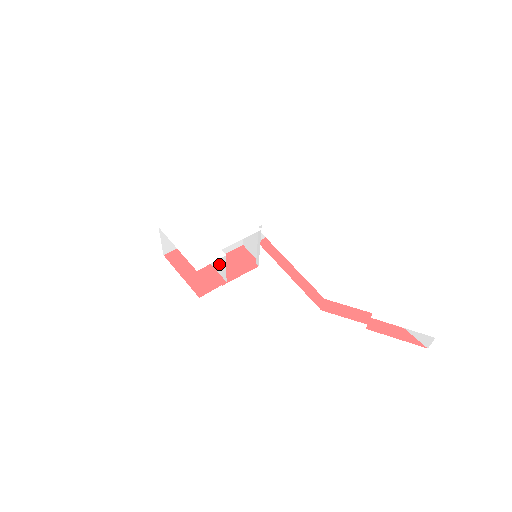
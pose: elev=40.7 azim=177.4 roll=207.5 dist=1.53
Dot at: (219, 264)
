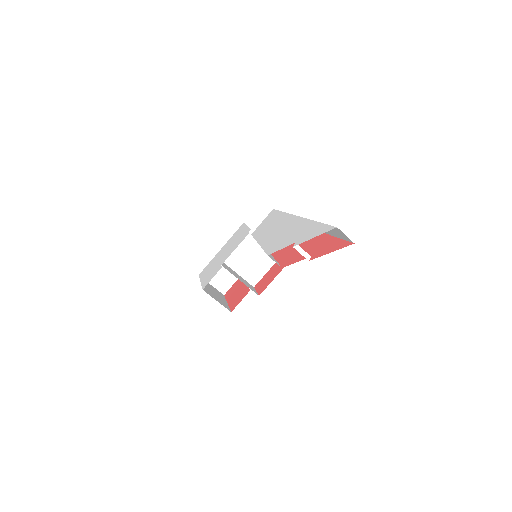
Dot at: (238, 278)
